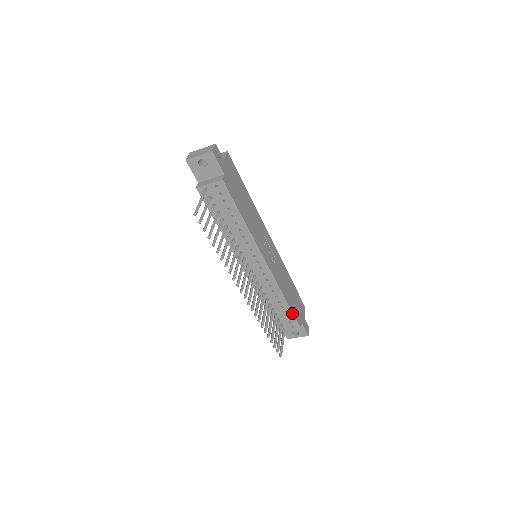
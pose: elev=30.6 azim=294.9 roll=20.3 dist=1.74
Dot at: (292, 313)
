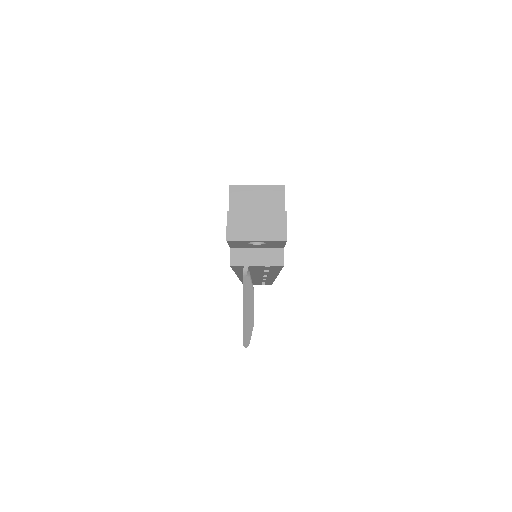
Dot at: (271, 283)
